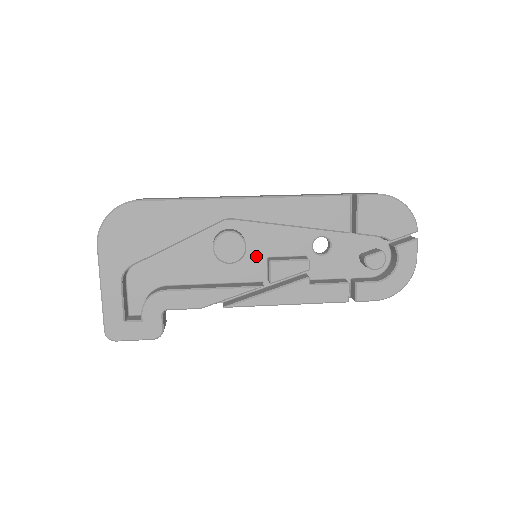
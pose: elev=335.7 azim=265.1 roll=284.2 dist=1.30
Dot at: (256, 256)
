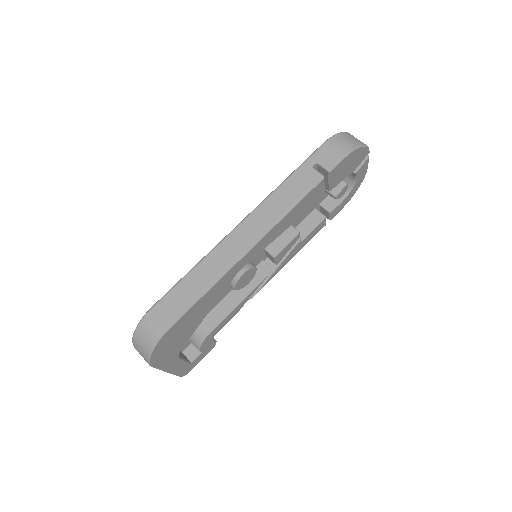
Dot at: occluded
